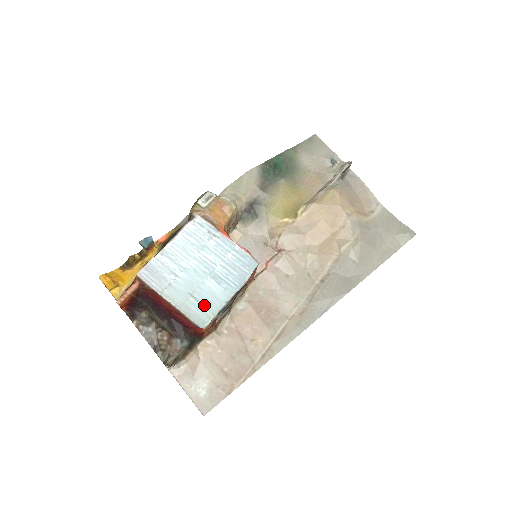
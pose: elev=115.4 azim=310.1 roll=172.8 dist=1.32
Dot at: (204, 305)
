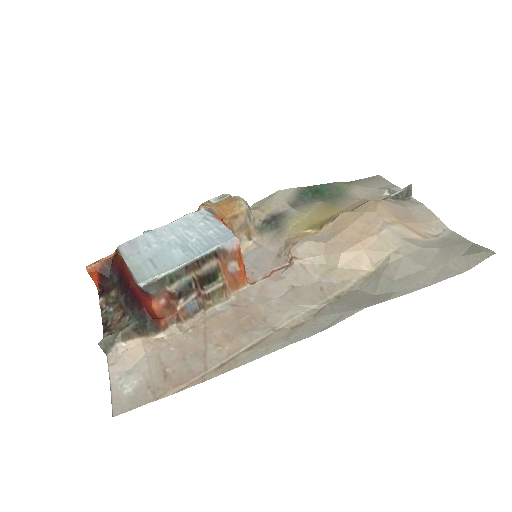
Dot at: (156, 267)
